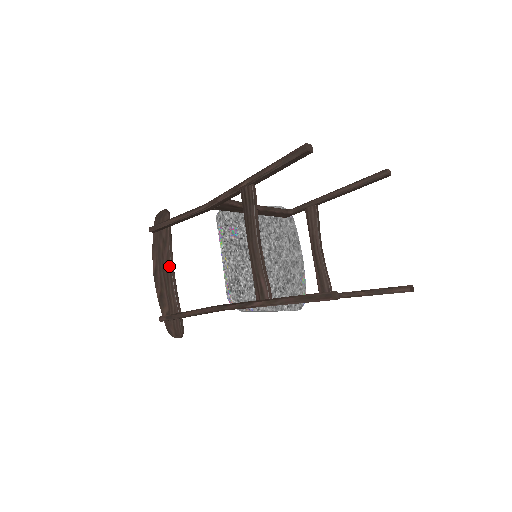
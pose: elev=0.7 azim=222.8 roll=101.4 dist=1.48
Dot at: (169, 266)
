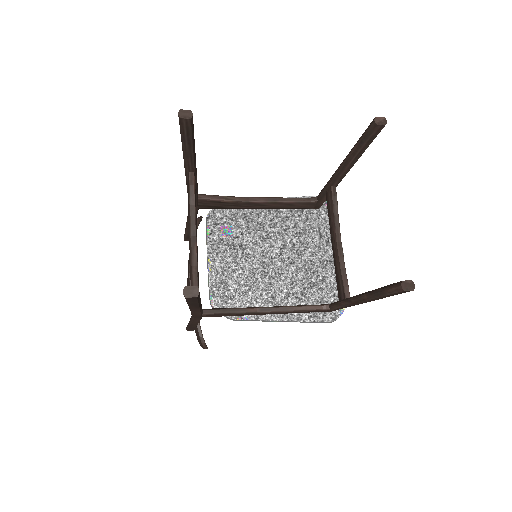
Dot at: (189, 273)
